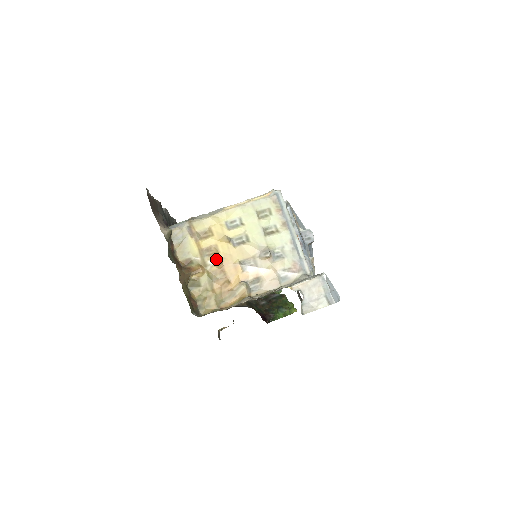
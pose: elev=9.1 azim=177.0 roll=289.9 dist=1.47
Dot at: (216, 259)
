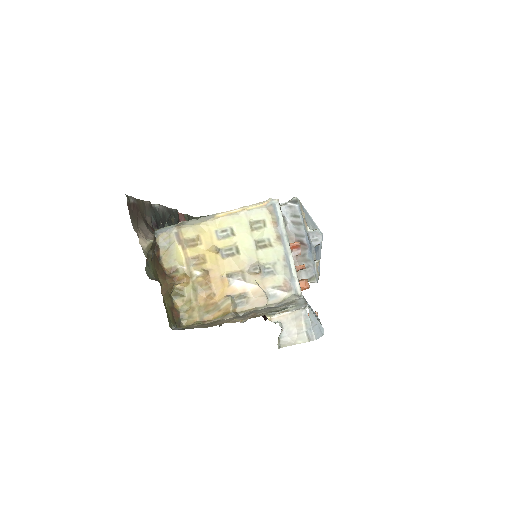
Dot at: (202, 270)
